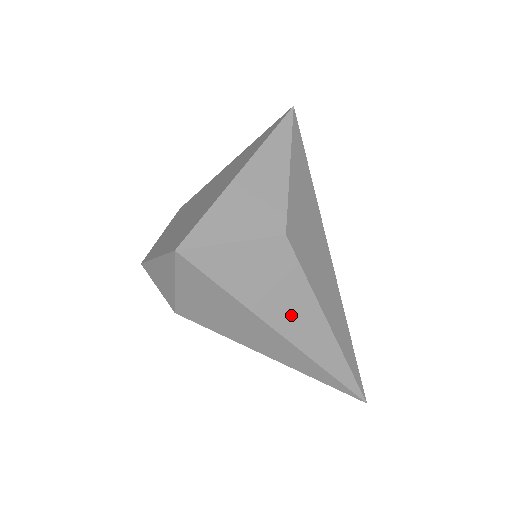
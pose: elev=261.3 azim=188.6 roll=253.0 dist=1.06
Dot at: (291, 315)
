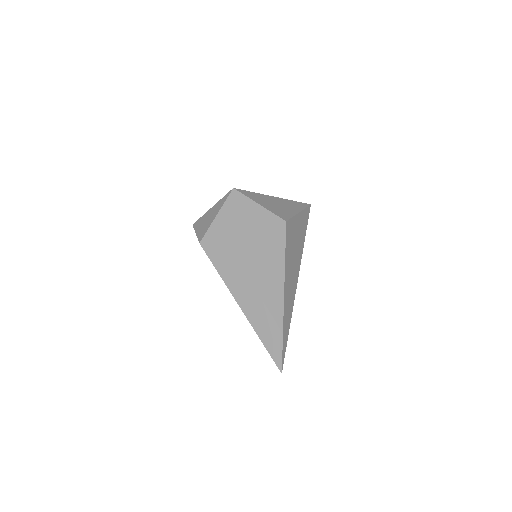
Dot at: (267, 266)
